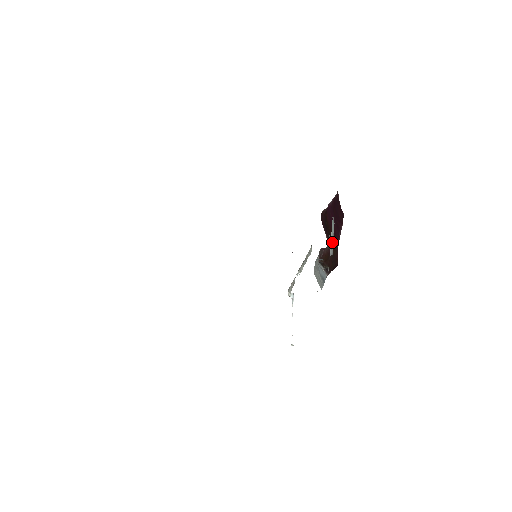
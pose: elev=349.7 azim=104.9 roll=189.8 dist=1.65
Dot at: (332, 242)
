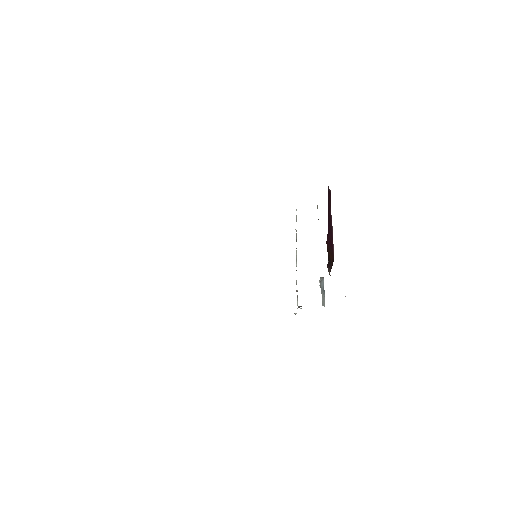
Dot at: occluded
